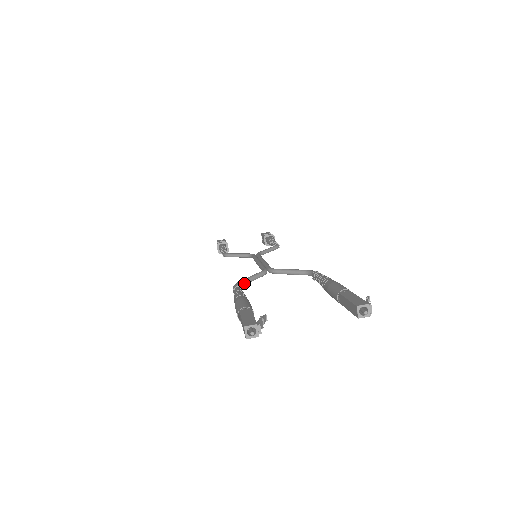
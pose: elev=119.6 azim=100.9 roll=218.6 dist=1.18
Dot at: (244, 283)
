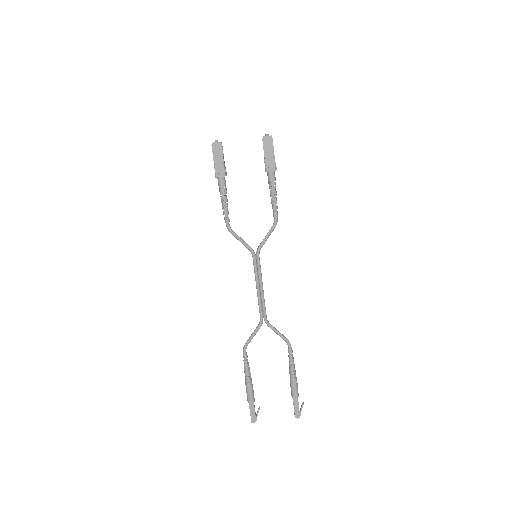
Dot at: occluded
